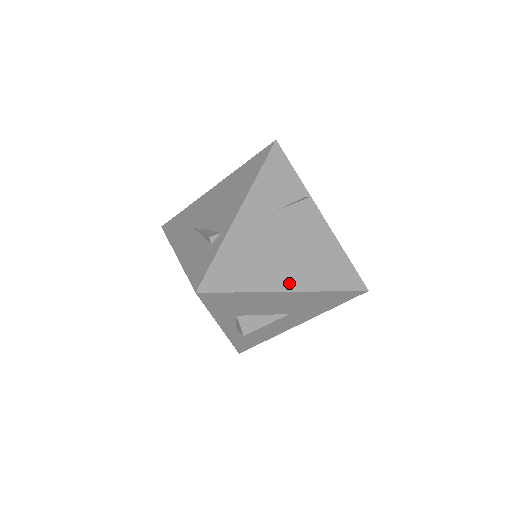
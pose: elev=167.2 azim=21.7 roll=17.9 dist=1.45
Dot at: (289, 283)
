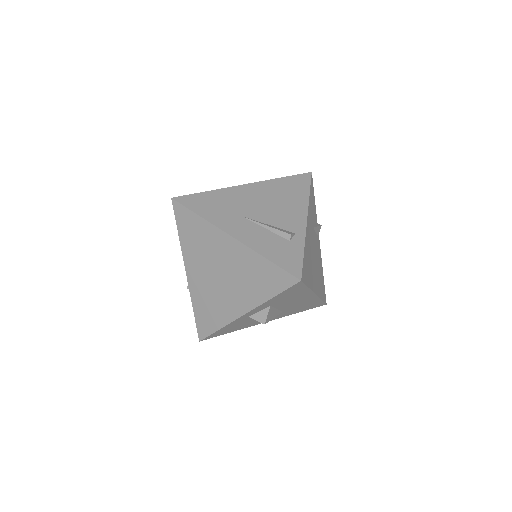
Dot at: (316, 288)
